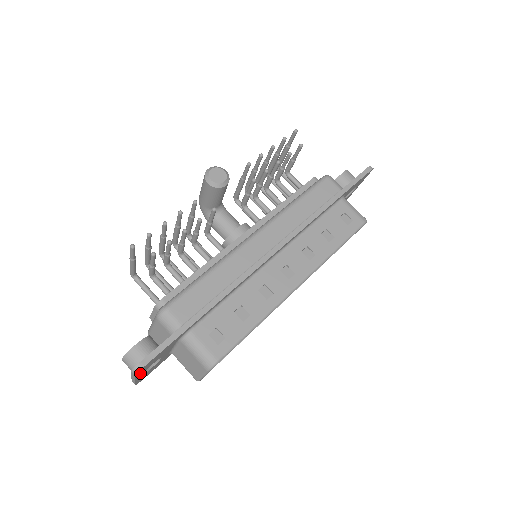
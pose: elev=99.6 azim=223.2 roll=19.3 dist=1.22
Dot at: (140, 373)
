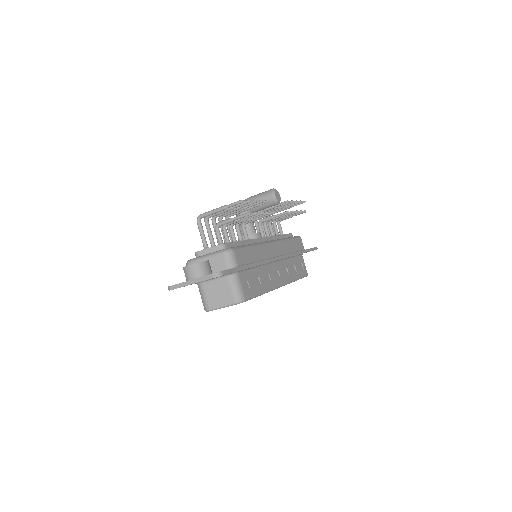
Dot at: occluded
